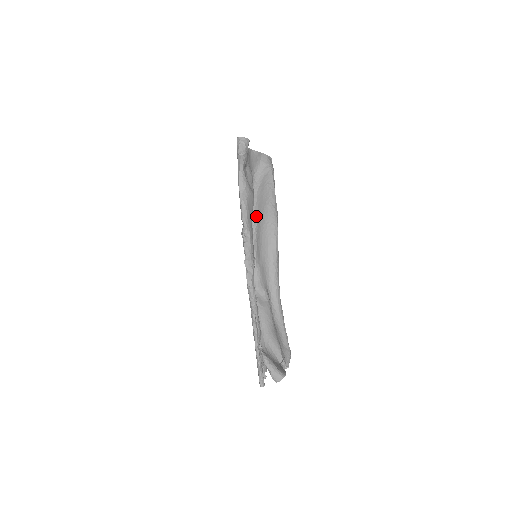
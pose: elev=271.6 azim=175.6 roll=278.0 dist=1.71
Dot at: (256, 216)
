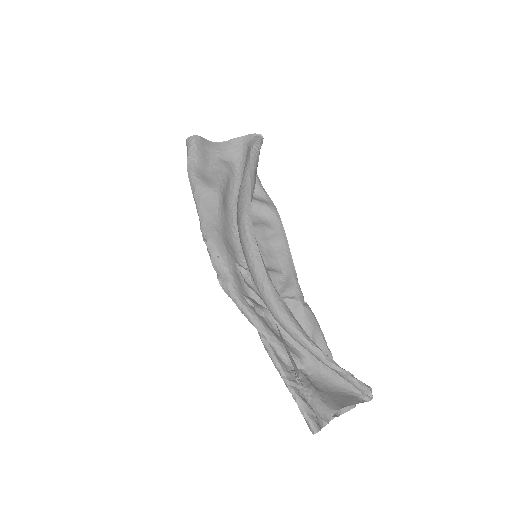
Dot at: occluded
